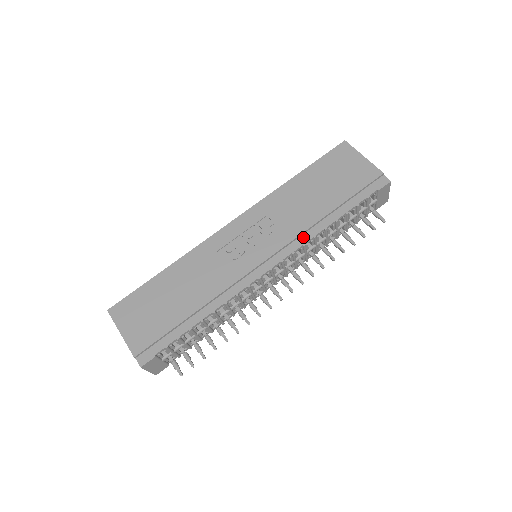
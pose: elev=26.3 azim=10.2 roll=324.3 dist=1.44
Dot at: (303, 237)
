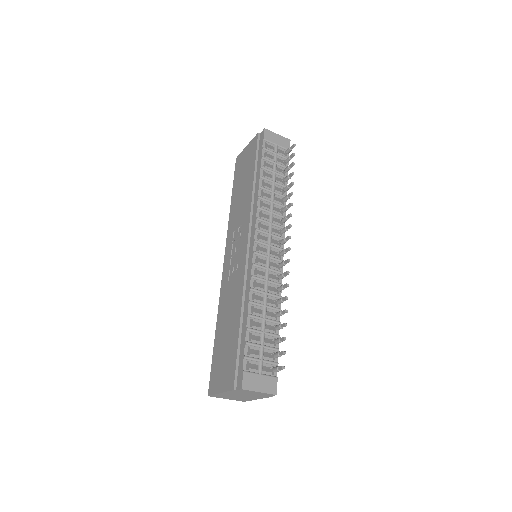
Dot at: (254, 207)
